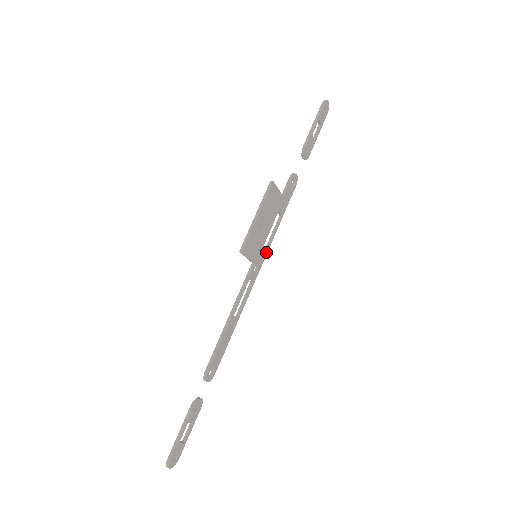
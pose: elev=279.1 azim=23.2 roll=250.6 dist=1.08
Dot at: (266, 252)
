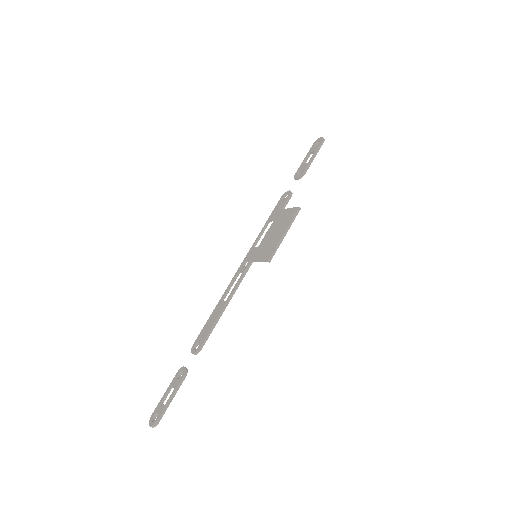
Dot at: (253, 249)
